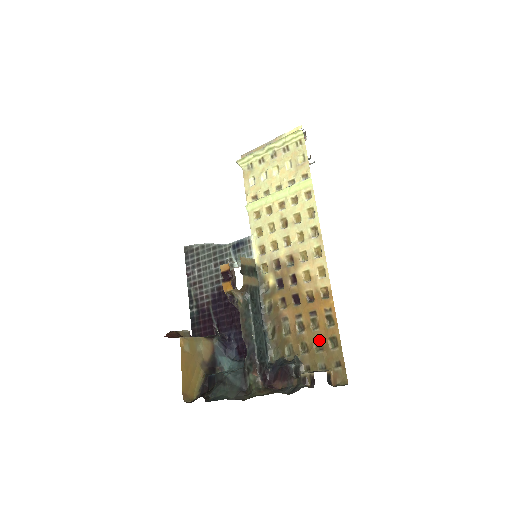
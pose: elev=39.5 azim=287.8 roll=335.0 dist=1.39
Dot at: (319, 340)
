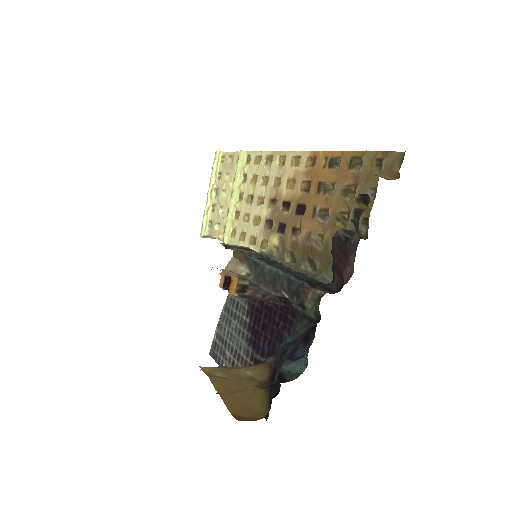
Dot at: (344, 187)
